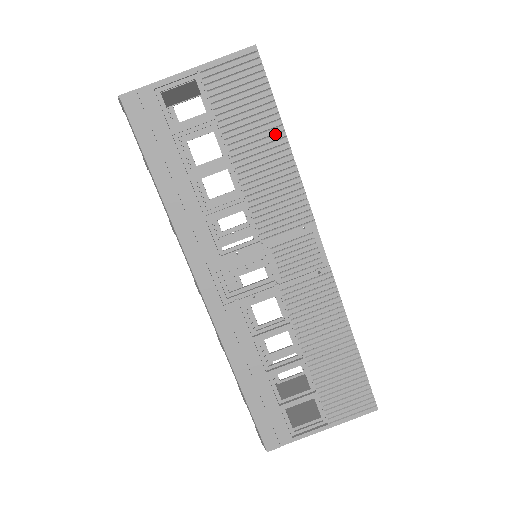
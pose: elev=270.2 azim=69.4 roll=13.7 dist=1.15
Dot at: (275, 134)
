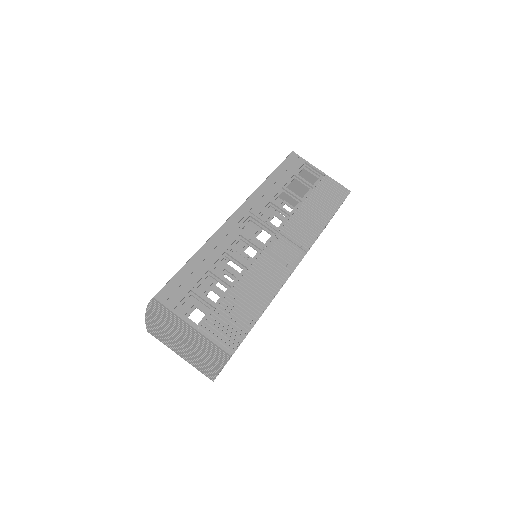
Dot at: (328, 214)
